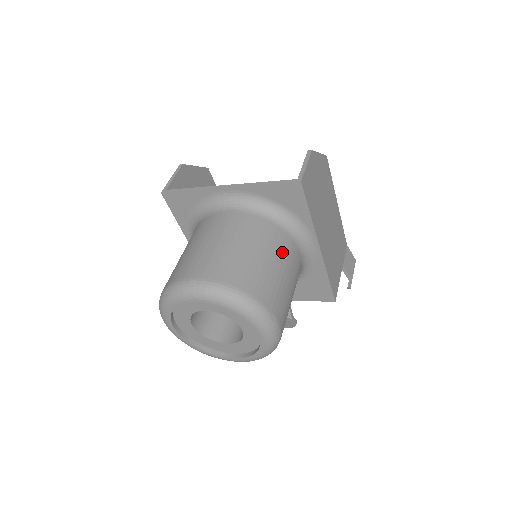
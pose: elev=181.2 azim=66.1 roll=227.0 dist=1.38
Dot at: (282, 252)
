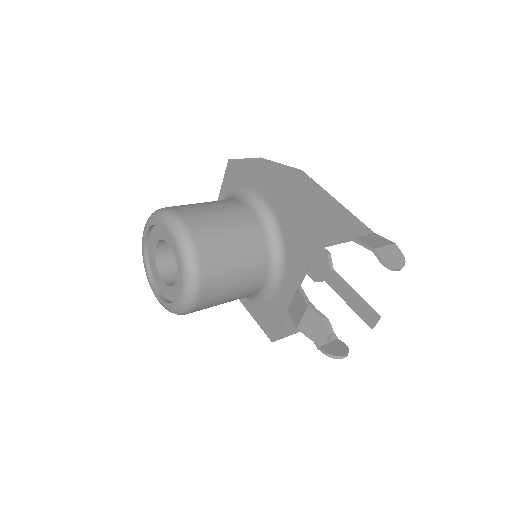
Dot at: (220, 202)
